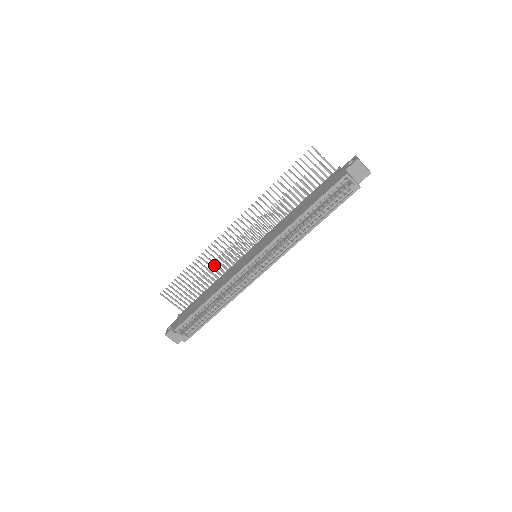
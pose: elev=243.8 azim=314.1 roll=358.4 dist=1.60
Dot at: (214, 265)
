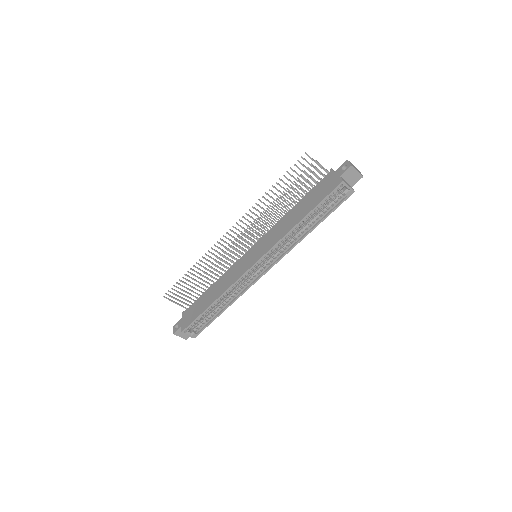
Dot at: occluded
